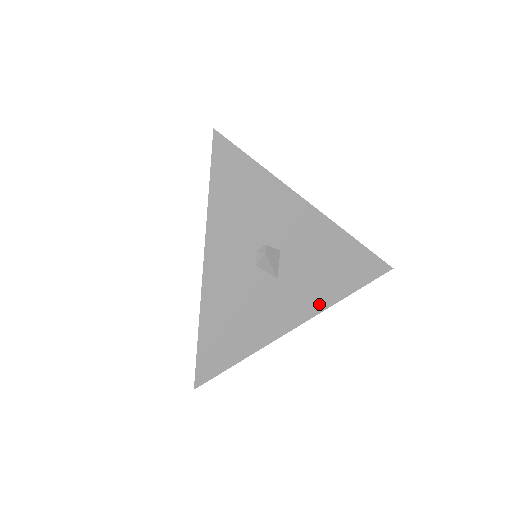
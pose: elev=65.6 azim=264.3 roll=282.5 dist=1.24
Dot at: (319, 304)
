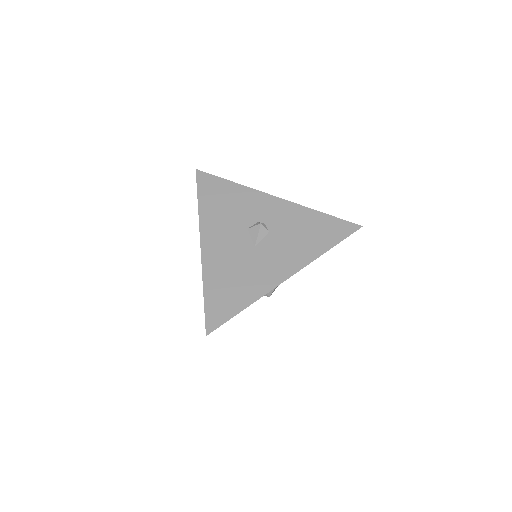
Dot at: occluded
